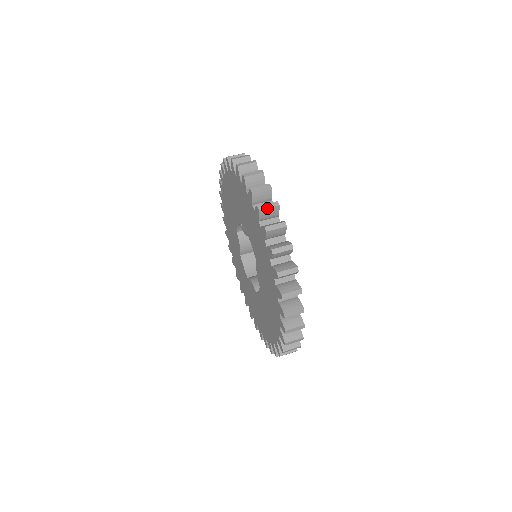
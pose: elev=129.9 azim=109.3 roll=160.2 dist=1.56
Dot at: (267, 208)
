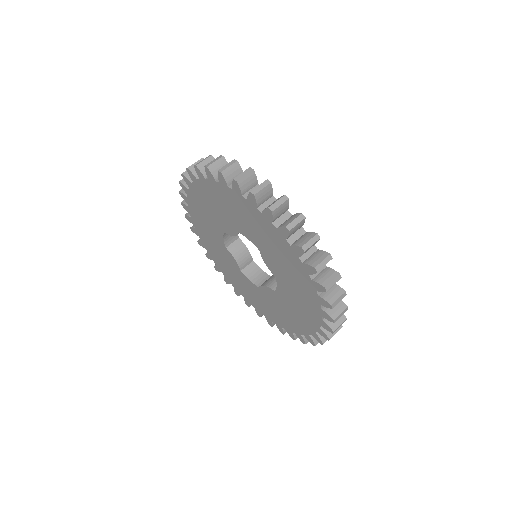
Dot at: (243, 176)
